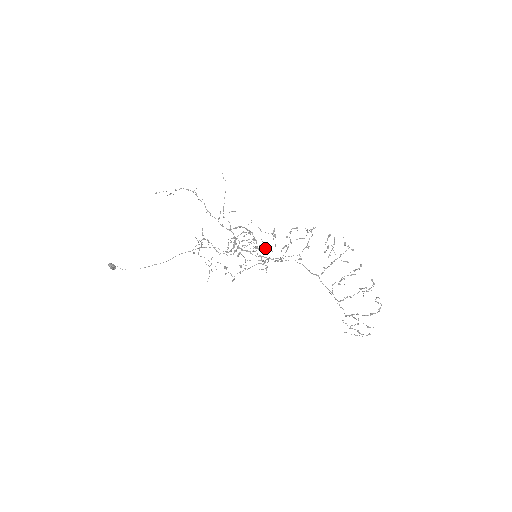
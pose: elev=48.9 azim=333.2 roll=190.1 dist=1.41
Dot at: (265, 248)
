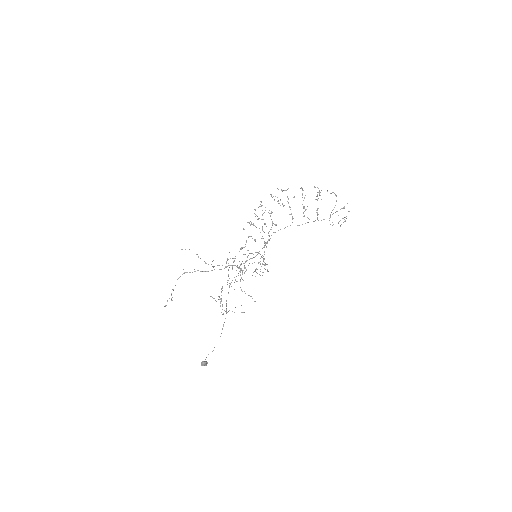
Dot at: occluded
